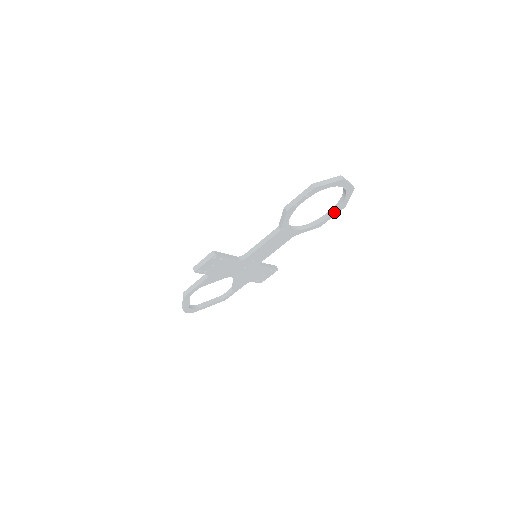
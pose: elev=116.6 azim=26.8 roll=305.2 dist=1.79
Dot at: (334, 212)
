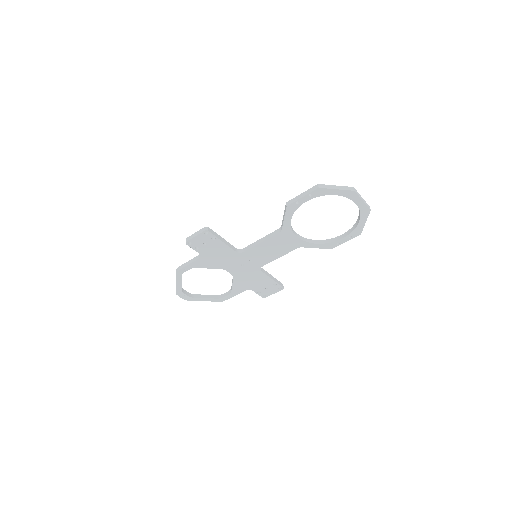
Dot at: (348, 235)
